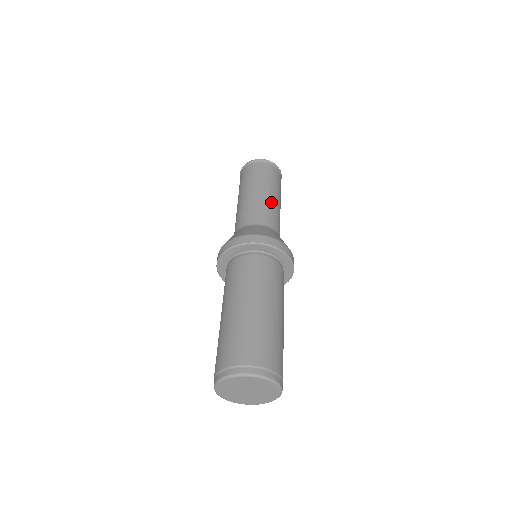
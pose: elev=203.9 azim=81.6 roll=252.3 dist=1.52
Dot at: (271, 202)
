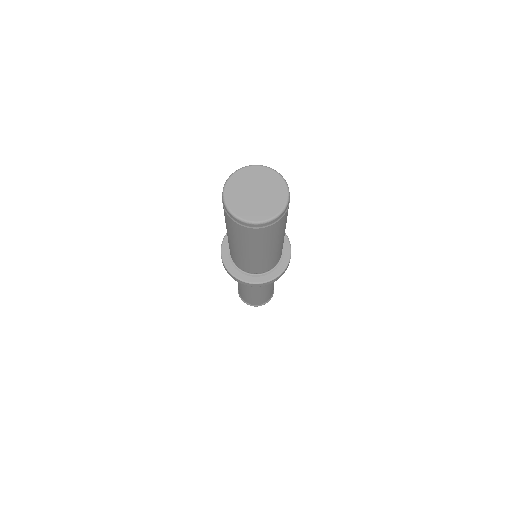
Dot at: occluded
